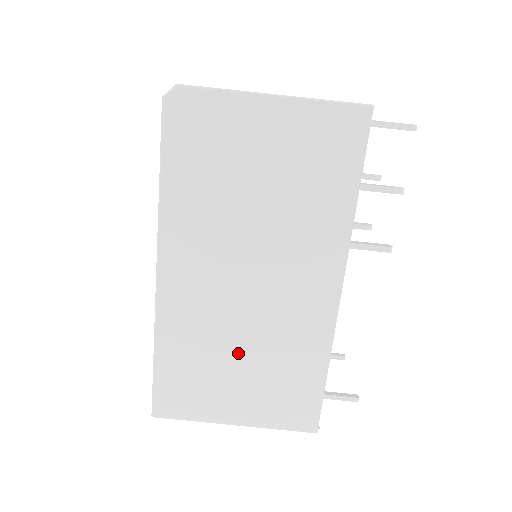
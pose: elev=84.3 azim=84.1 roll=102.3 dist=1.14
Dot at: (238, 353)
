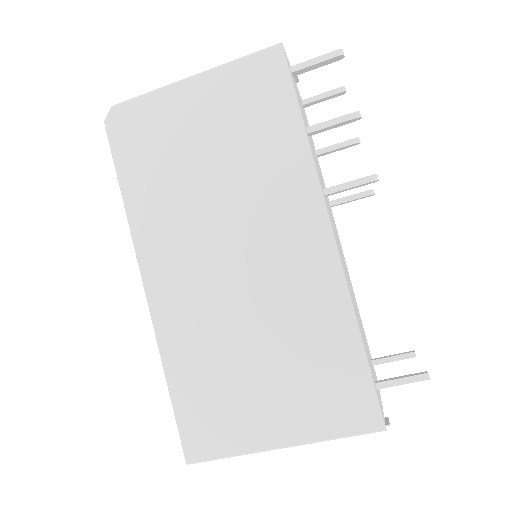
Dot at: (251, 348)
